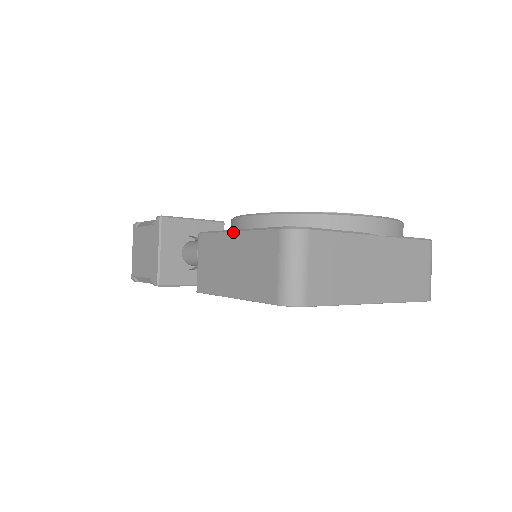
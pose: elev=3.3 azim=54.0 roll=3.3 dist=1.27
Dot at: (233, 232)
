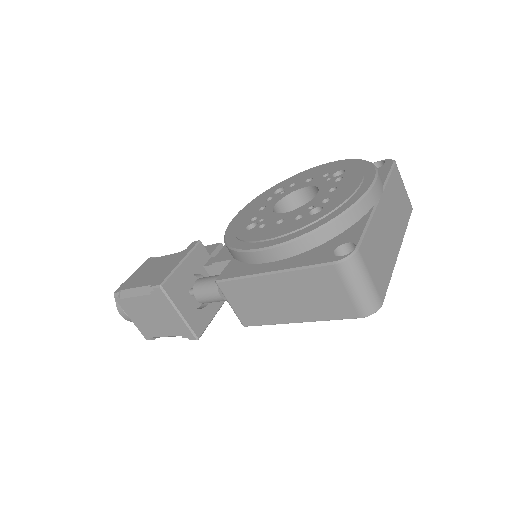
Dot at: (270, 275)
